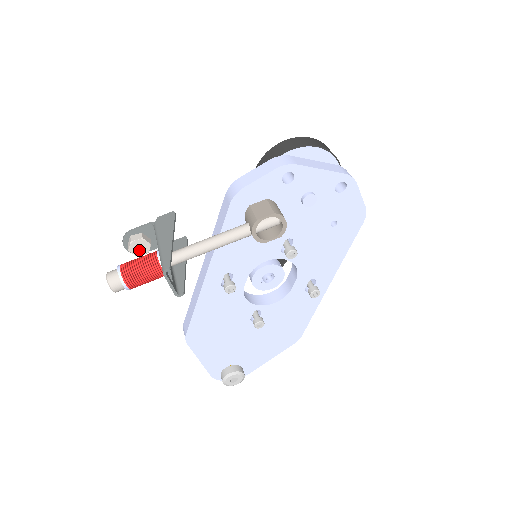
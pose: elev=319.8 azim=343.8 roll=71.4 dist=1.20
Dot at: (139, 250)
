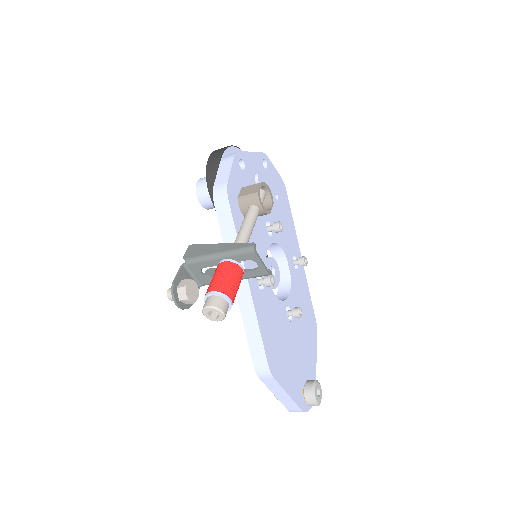
Dot at: (193, 295)
